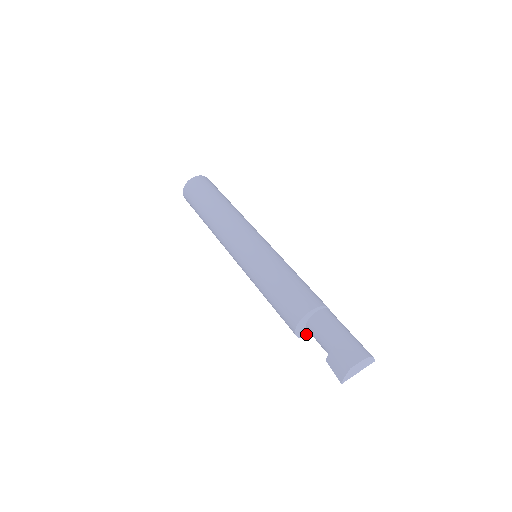
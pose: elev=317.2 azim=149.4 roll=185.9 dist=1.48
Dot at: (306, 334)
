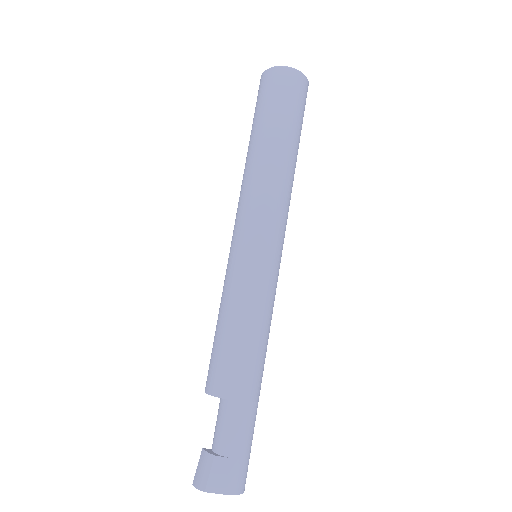
Dot at: occluded
